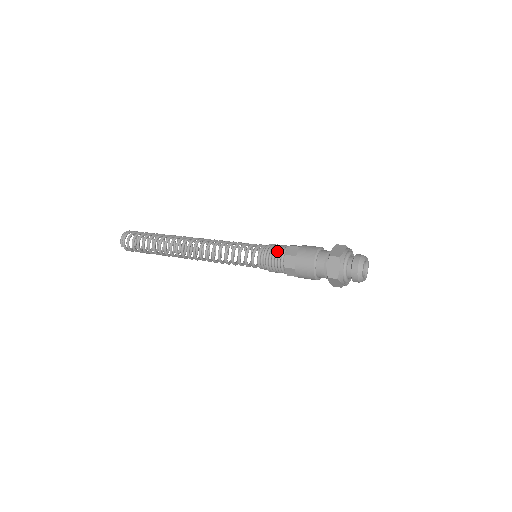
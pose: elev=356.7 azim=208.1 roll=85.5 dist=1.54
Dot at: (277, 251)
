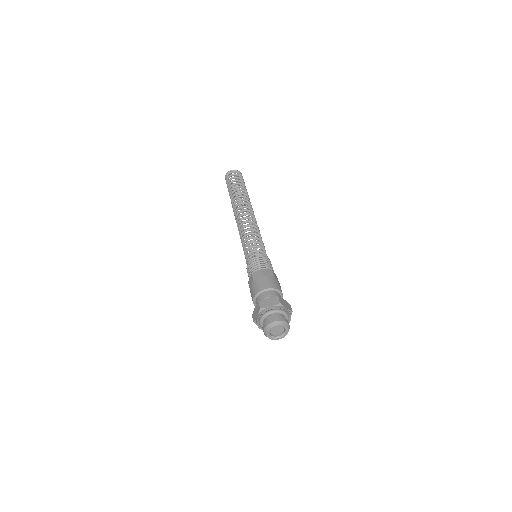
Dot at: (253, 266)
